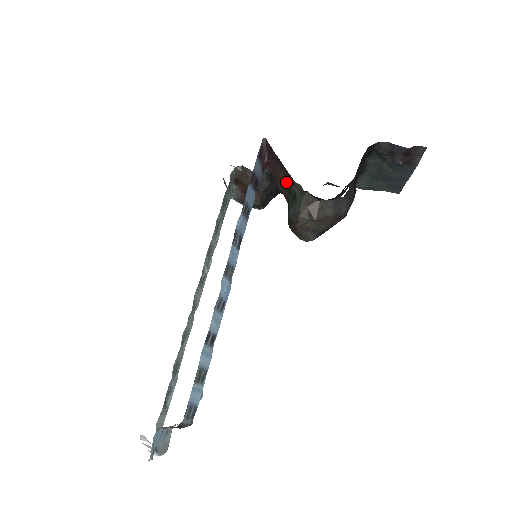
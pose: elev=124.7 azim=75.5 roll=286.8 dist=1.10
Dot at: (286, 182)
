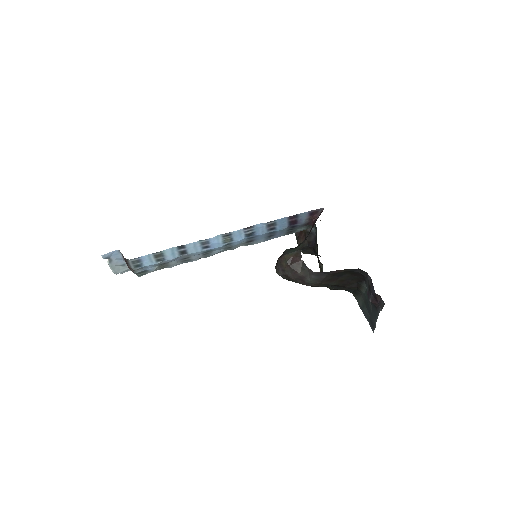
Dot at: occluded
